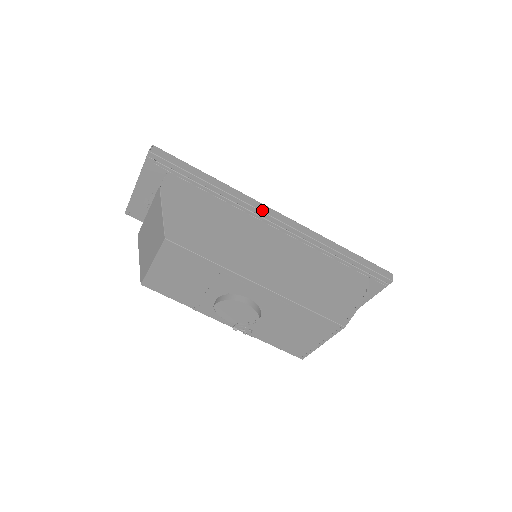
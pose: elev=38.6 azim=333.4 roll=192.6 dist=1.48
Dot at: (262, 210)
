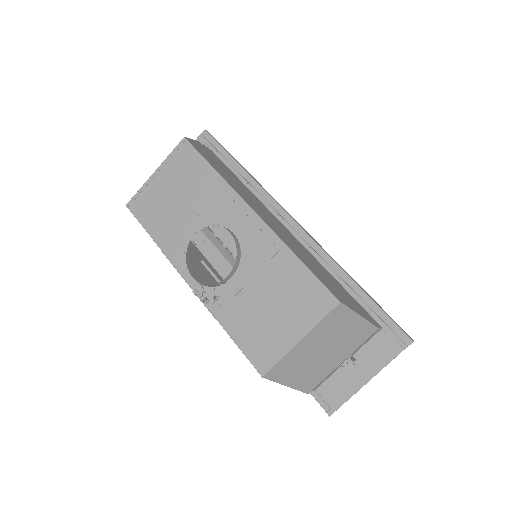
Dot at: (283, 208)
